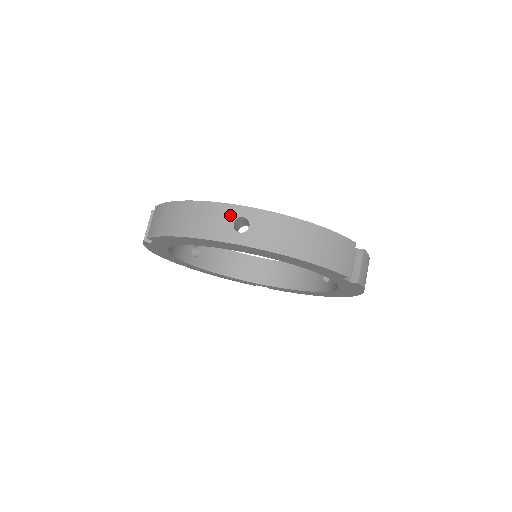
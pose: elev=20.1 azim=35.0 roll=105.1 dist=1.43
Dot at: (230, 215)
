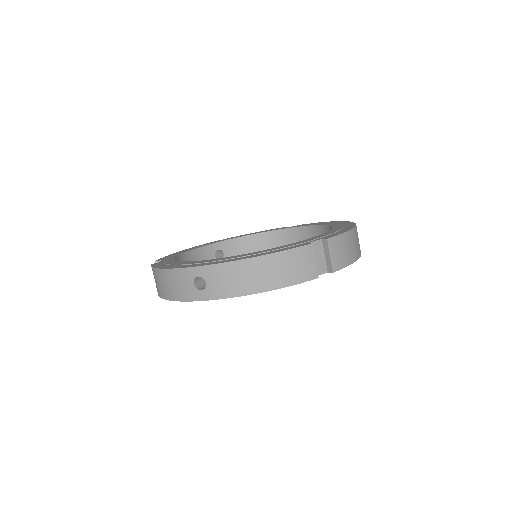
Dot at: (189, 278)
